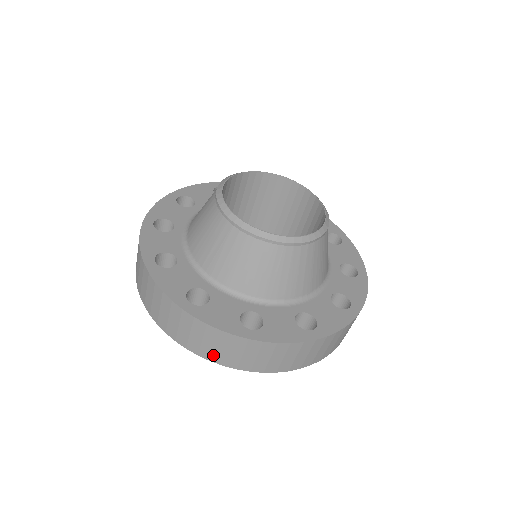
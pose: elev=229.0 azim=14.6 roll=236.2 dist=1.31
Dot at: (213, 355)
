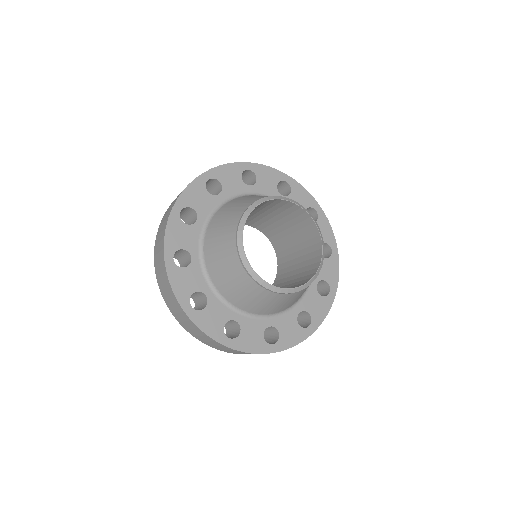
Dot at: (165, 296)
